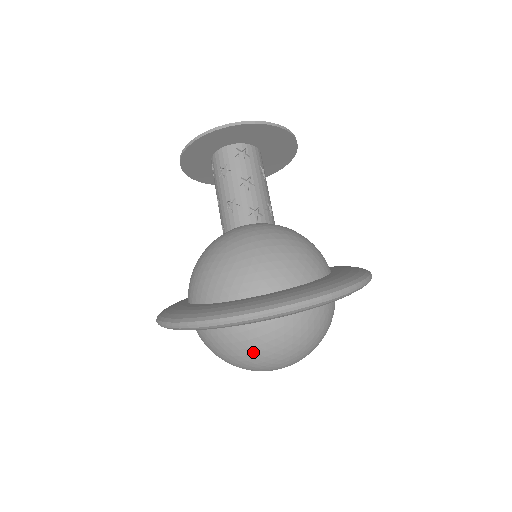
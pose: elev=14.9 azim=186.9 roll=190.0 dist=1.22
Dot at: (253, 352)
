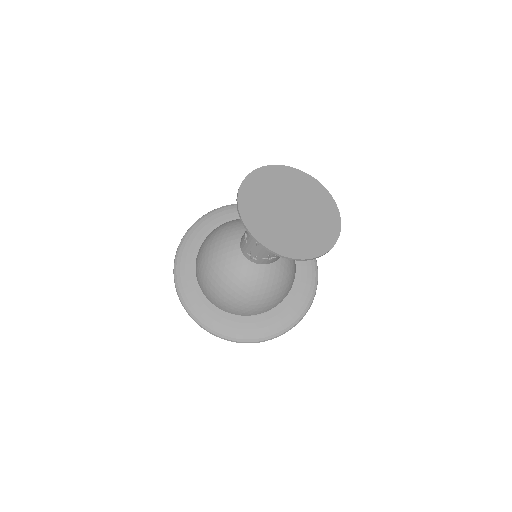
Dot at: occluded
